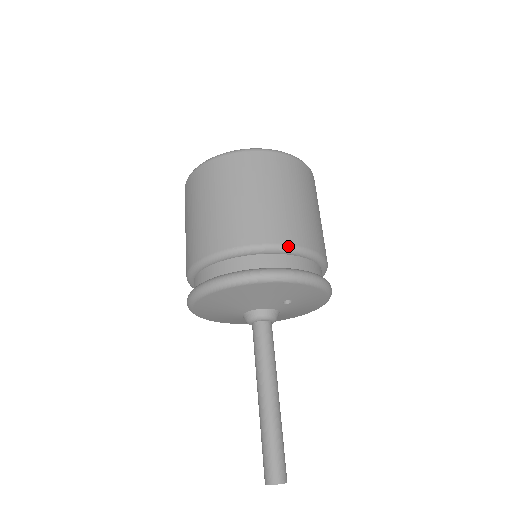
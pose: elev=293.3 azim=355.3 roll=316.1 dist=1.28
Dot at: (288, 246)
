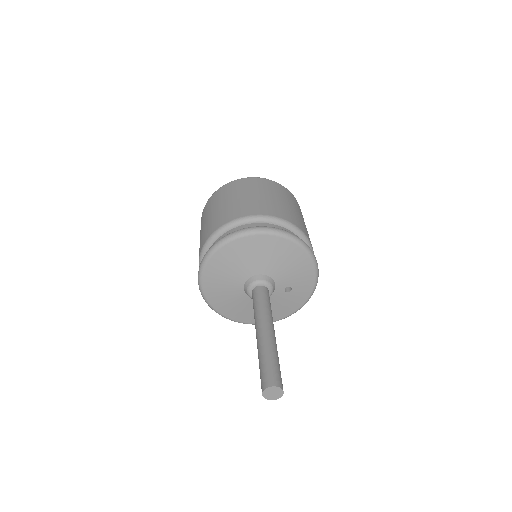
Dot at: occluded
